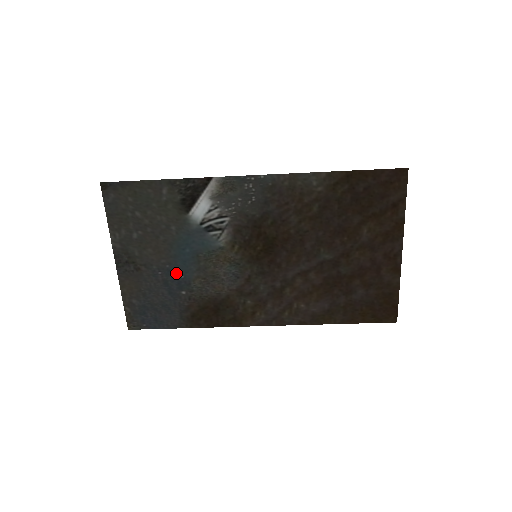
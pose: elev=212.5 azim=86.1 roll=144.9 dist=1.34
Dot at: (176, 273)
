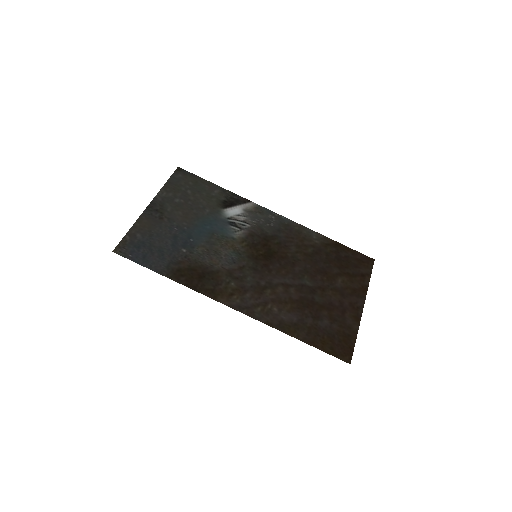
Dot at: (188, 235)
